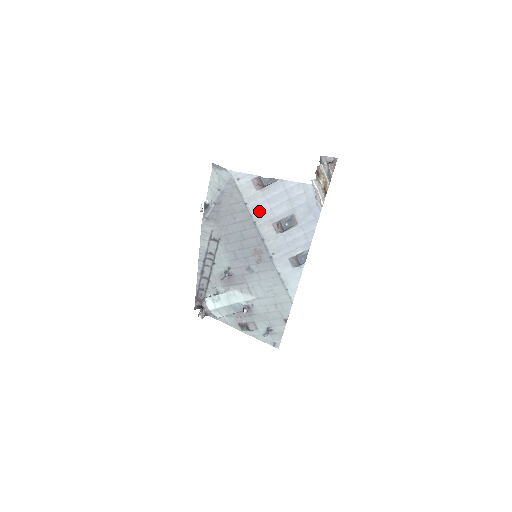
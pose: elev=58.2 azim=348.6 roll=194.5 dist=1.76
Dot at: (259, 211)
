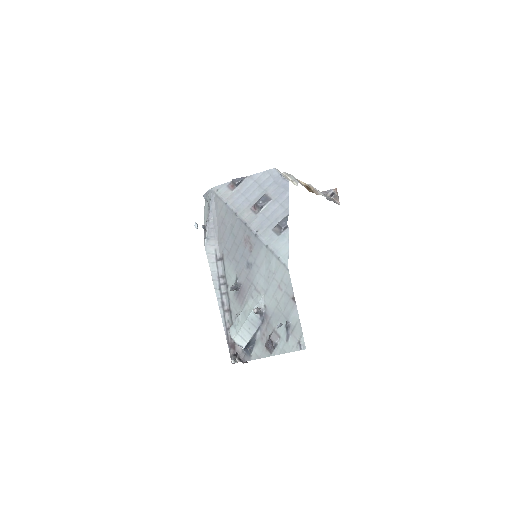
Dot at: (237, 204)
